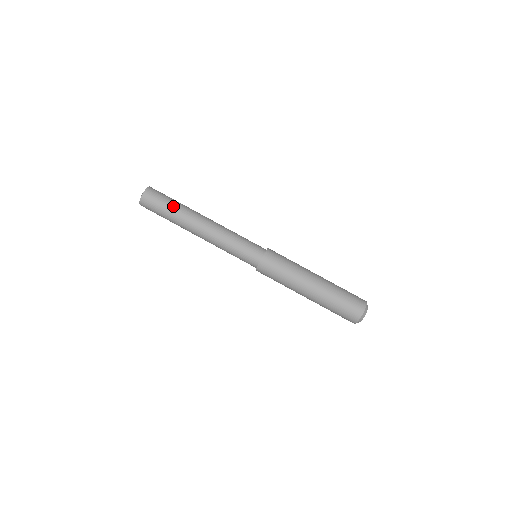
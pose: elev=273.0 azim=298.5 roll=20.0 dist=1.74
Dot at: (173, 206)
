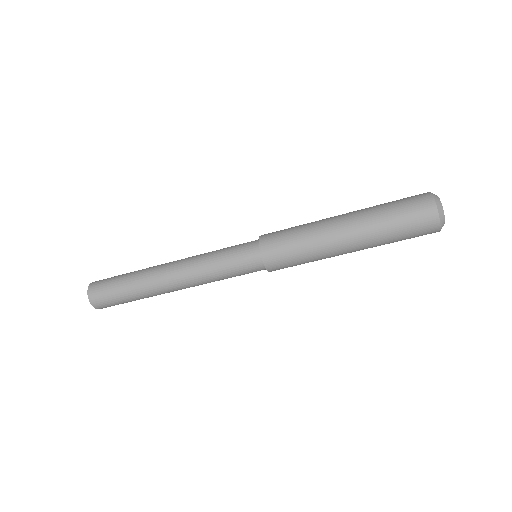
Dot at: (126, 279)
